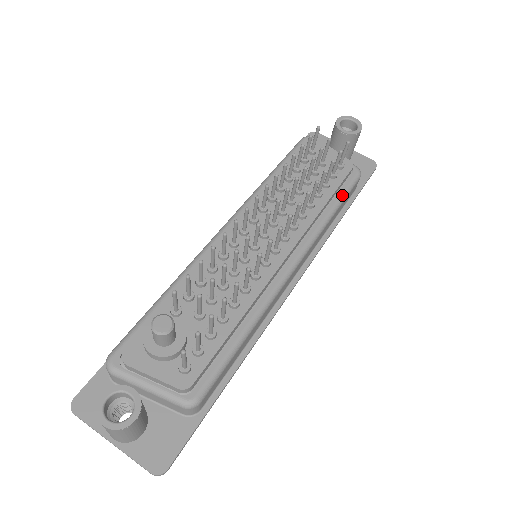
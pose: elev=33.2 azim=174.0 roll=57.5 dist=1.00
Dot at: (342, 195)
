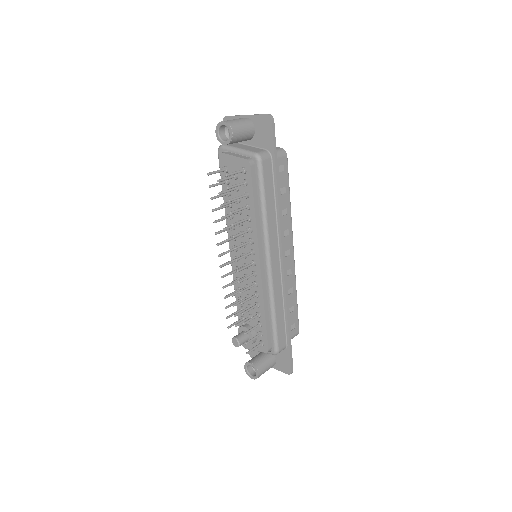
Dot at: (260, 191)
